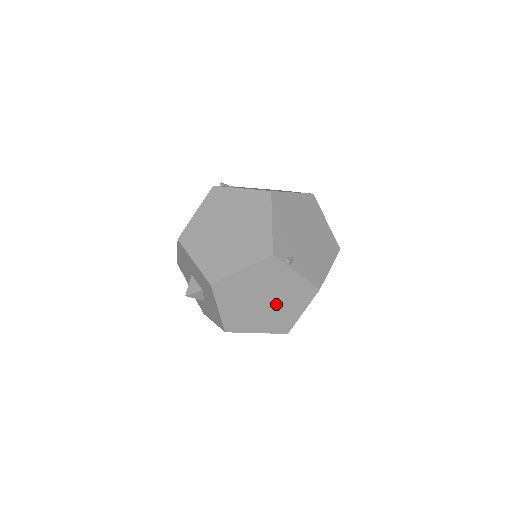
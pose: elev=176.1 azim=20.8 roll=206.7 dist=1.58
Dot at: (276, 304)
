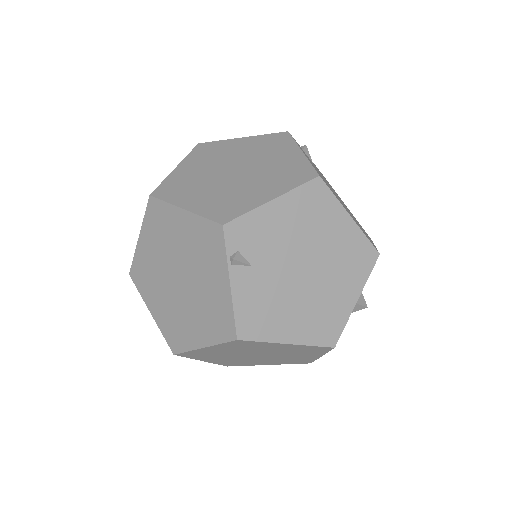
Dot at: (187, 300)
